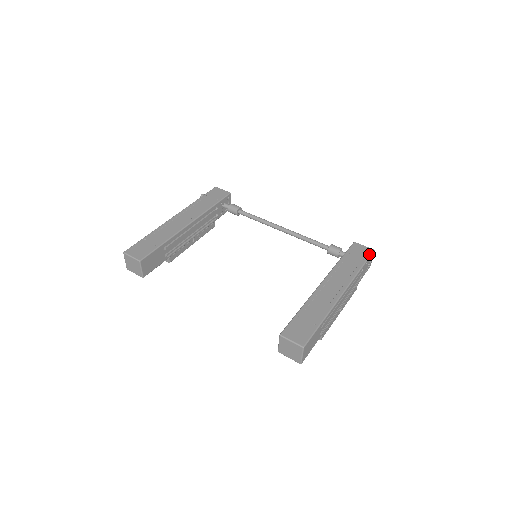
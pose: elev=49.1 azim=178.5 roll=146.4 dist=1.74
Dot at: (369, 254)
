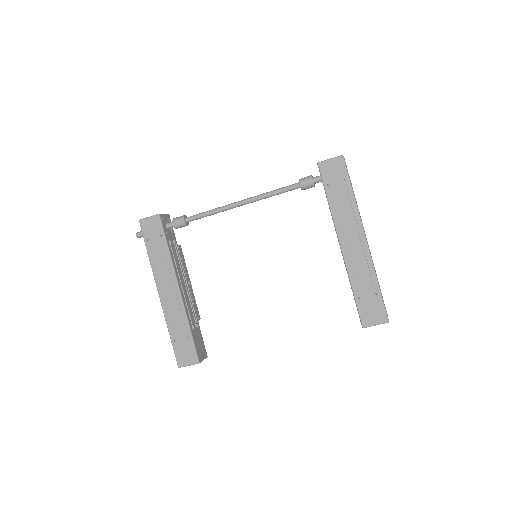
Dot at: (344, 167)
